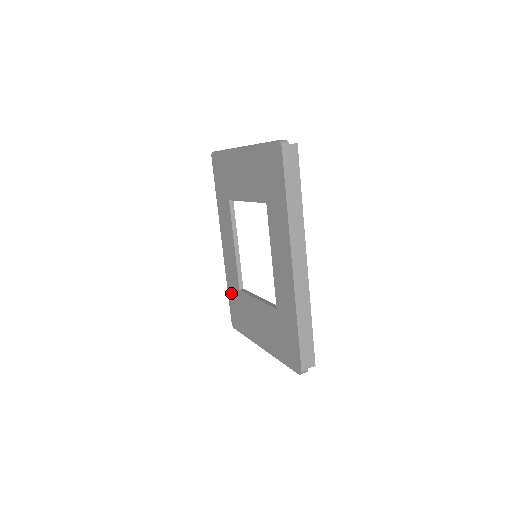
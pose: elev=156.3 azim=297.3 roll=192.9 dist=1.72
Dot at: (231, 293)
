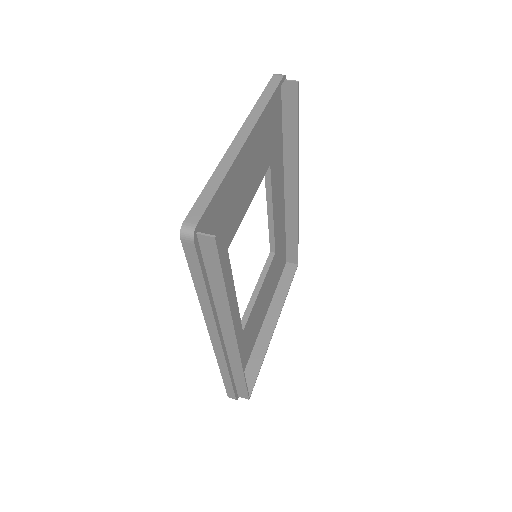
Dot at: occluded
